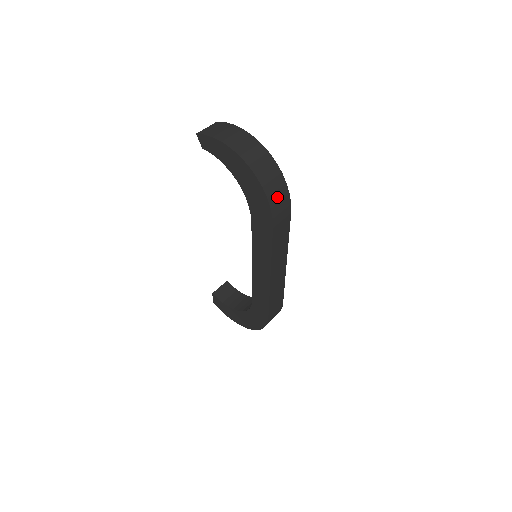
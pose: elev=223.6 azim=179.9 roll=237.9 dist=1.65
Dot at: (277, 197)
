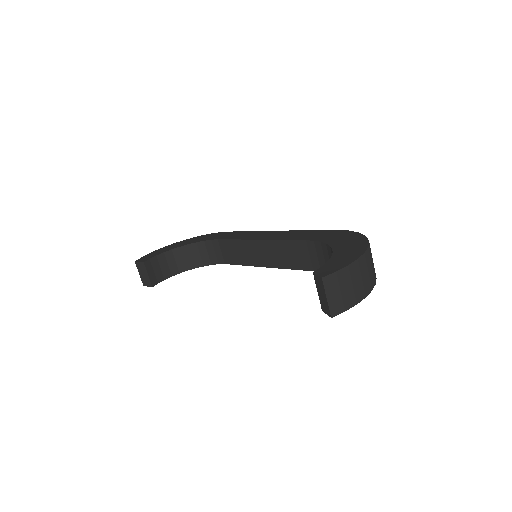
Dot at: occluded
